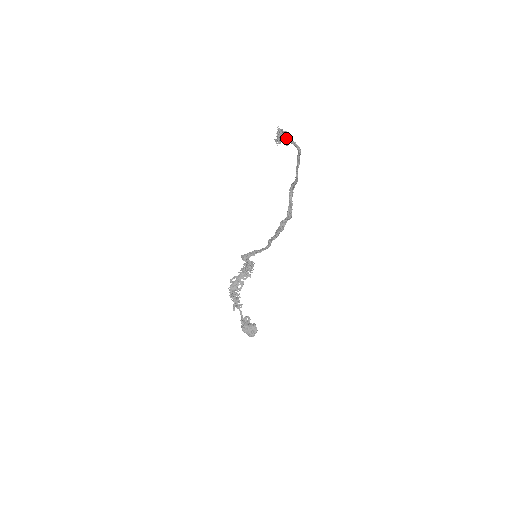
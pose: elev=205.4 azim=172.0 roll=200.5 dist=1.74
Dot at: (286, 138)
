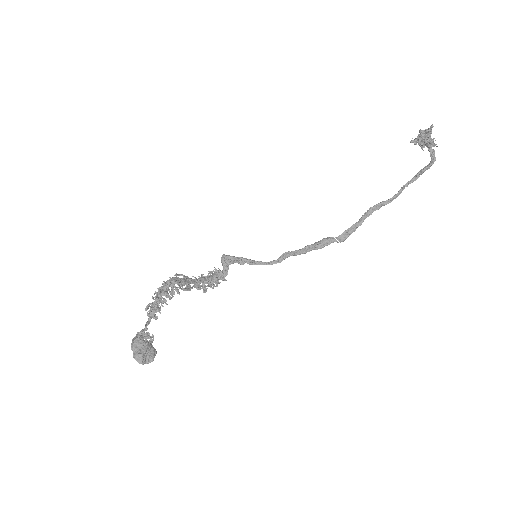
Dot at: (433, 138)
